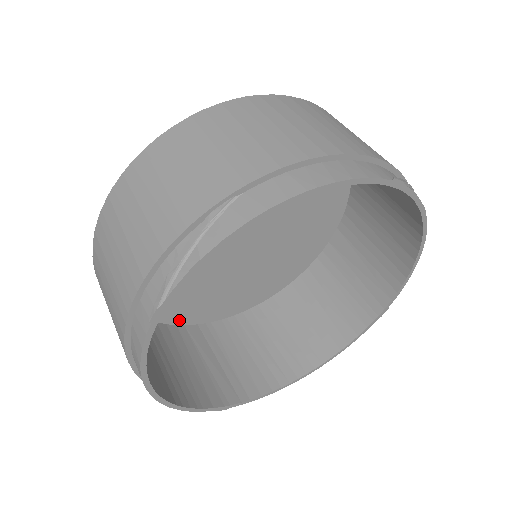
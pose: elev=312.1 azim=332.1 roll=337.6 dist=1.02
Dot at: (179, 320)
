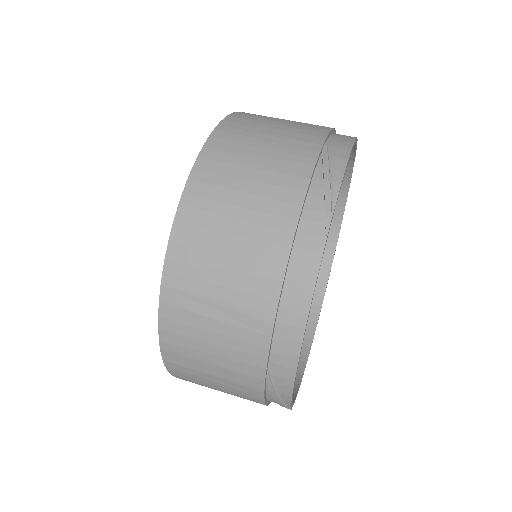
Dot at: occluded
